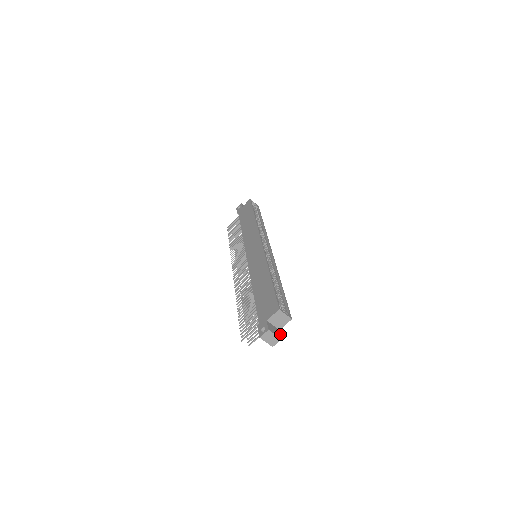
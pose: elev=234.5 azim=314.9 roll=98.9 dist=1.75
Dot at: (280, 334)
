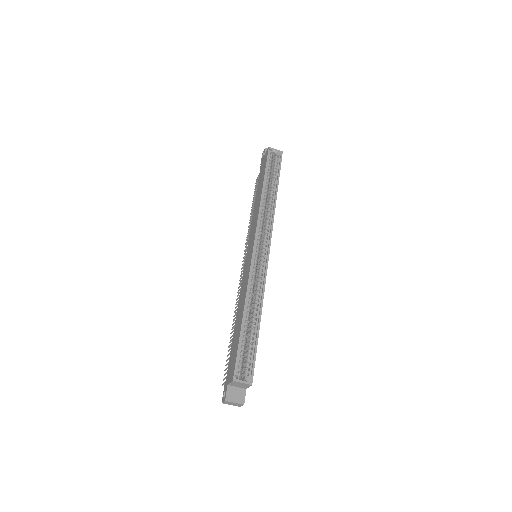
Dot at: (244, 396)
